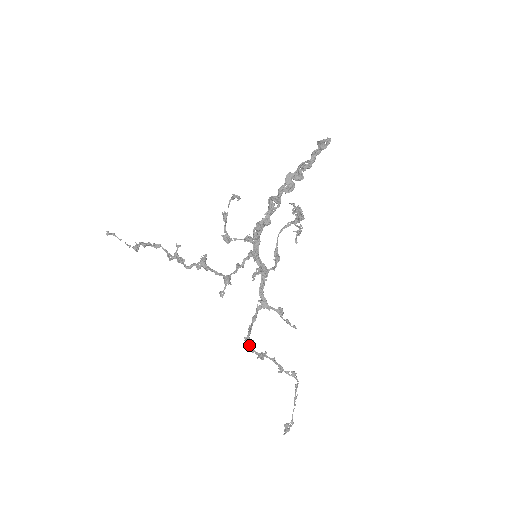
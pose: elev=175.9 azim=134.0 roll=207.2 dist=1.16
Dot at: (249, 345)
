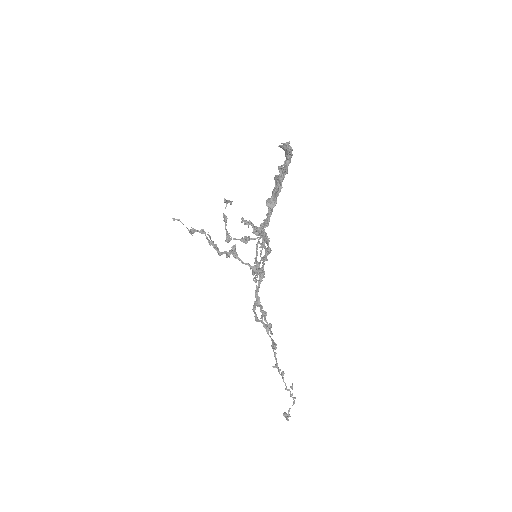
Dot at: (267, 332)
